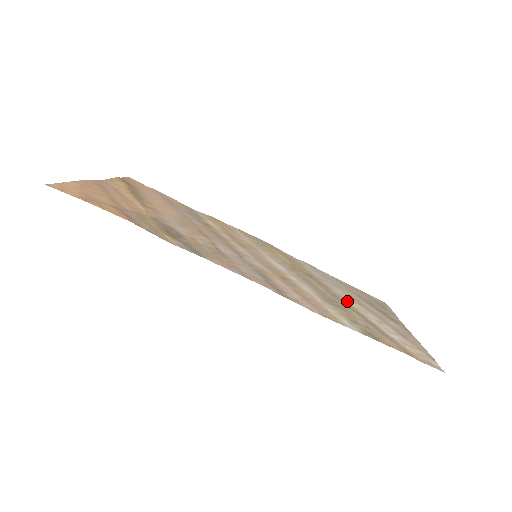
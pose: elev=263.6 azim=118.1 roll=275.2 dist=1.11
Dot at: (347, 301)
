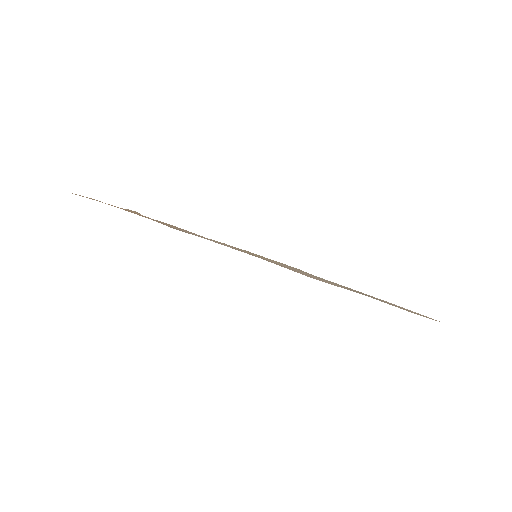
Dot at: occluded
